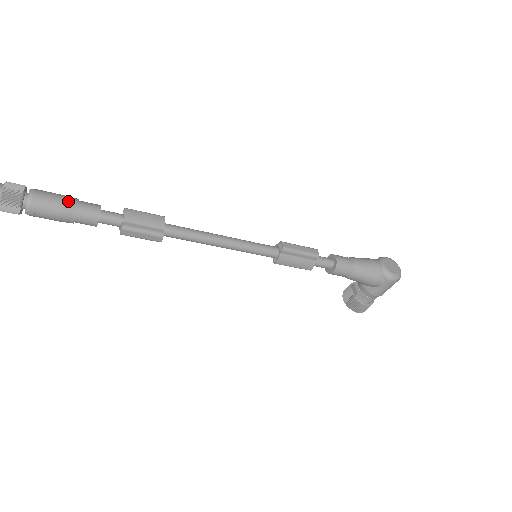
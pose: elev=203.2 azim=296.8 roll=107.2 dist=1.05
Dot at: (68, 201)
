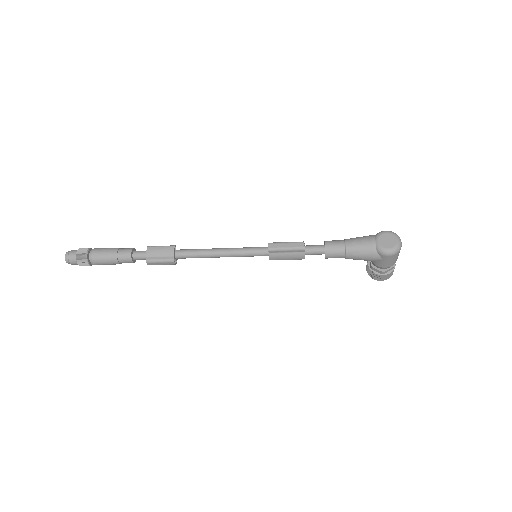
Dot at: (111, 253)
